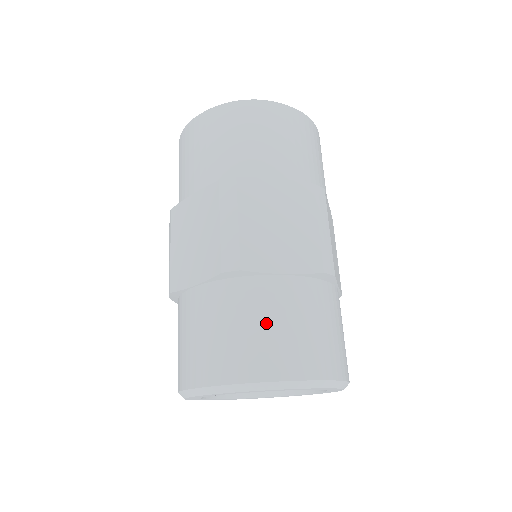
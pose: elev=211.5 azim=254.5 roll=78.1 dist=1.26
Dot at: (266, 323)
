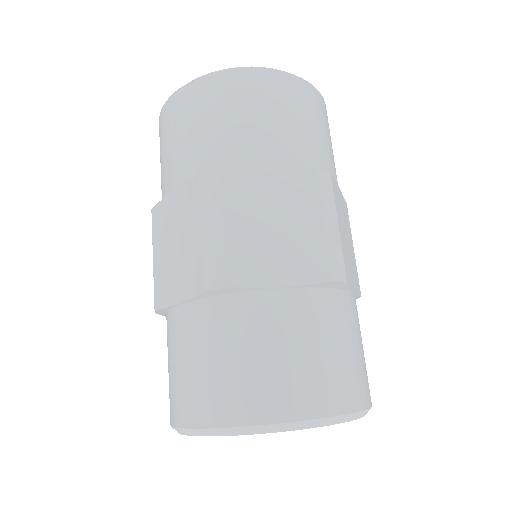
Dot at: (261, 351)
